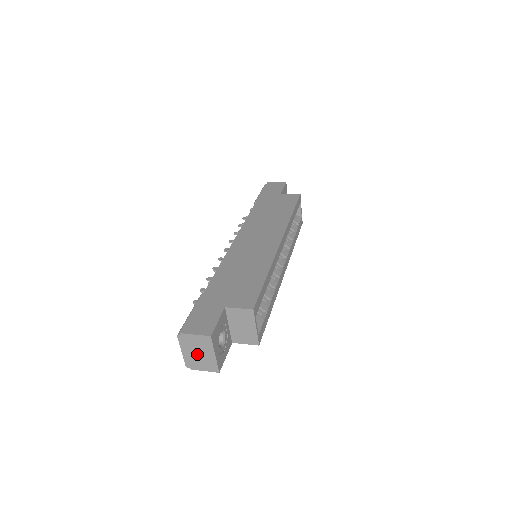
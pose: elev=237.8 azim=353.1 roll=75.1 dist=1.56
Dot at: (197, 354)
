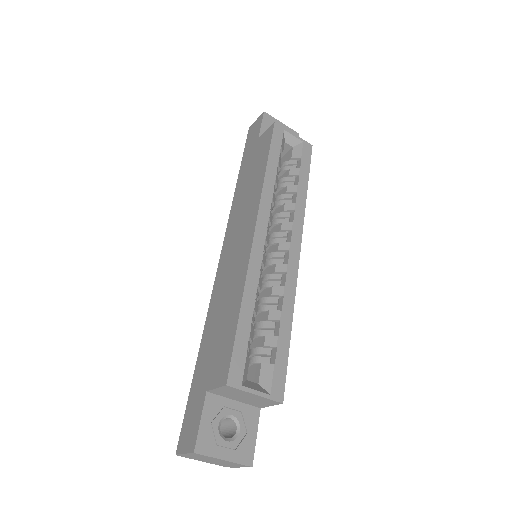
Dot at: (213, 461)
